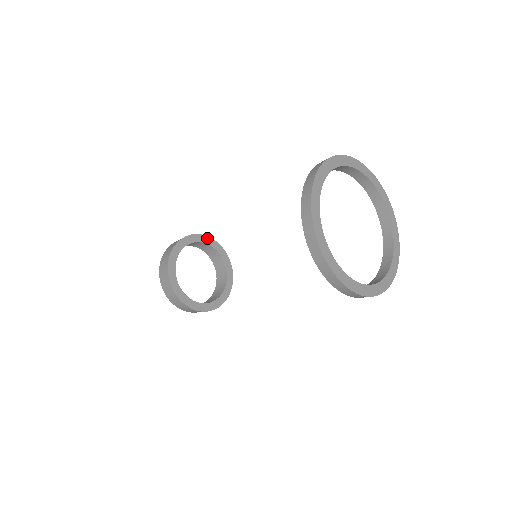
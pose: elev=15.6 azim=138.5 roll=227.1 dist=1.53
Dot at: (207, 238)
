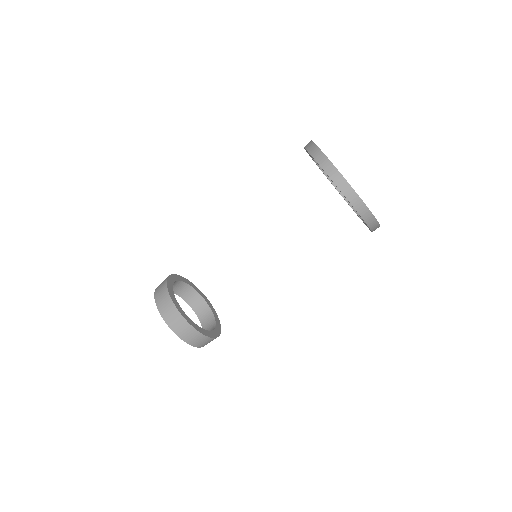
Dot at: (192, 284)
